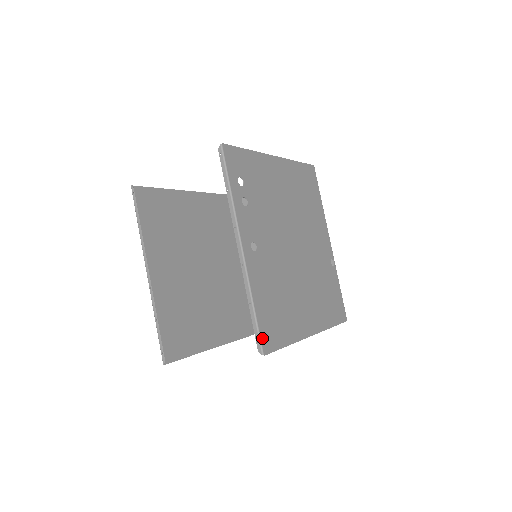
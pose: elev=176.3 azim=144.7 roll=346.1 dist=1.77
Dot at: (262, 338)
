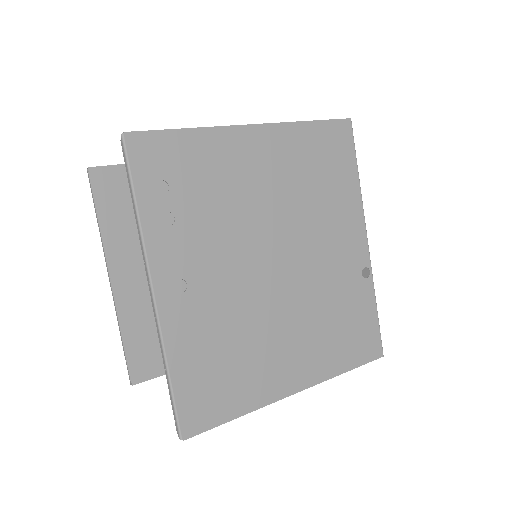
Dot at: (181, 417)
